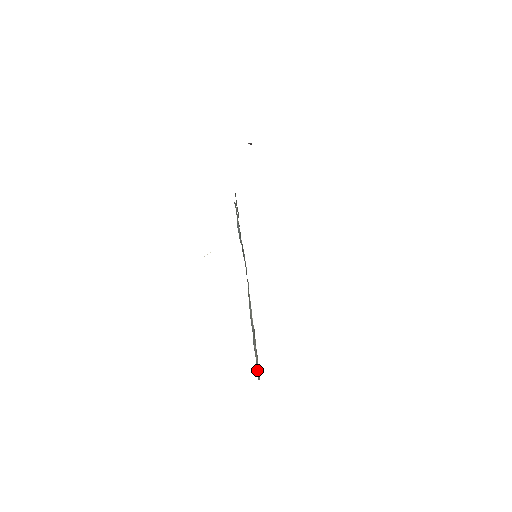
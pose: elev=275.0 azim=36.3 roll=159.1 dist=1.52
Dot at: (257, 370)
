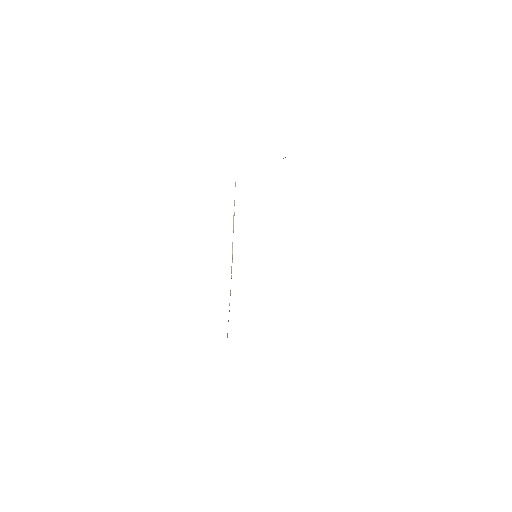
Dot at: occluded
